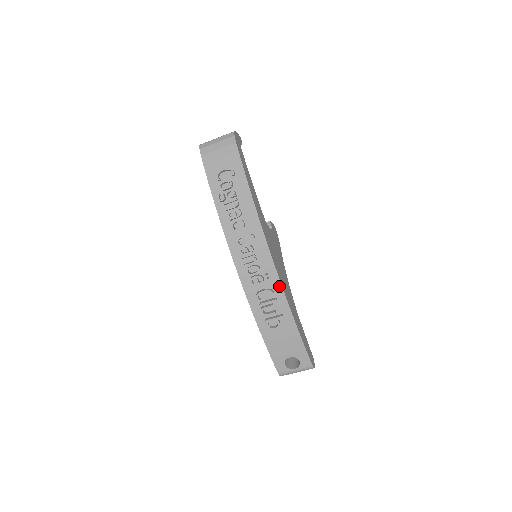
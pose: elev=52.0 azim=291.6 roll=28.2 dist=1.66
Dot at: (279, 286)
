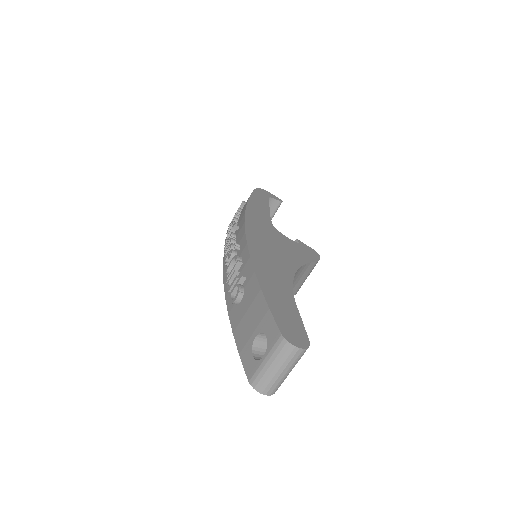
Dot at: (246, 247)
